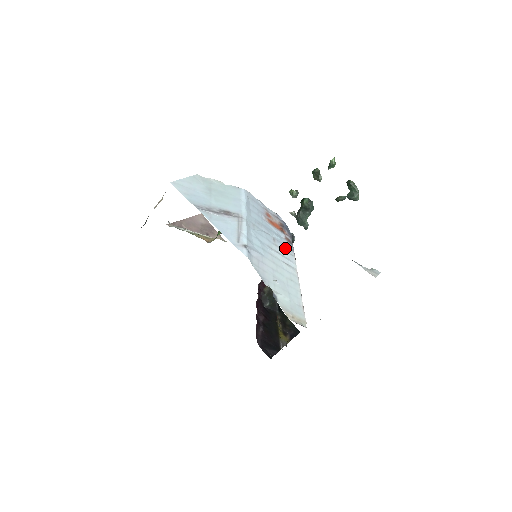
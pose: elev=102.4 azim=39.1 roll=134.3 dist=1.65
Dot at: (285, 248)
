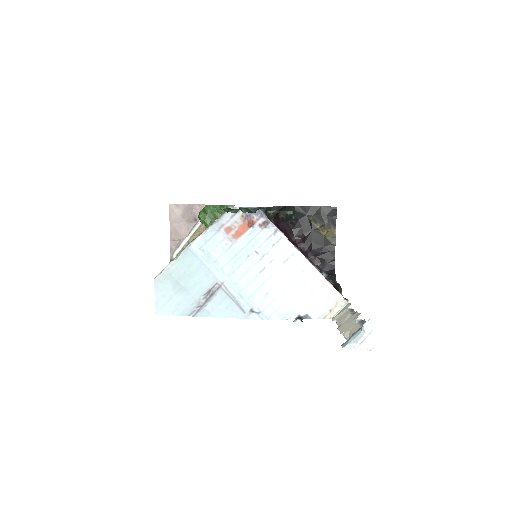
Dot at: (270, 243)
